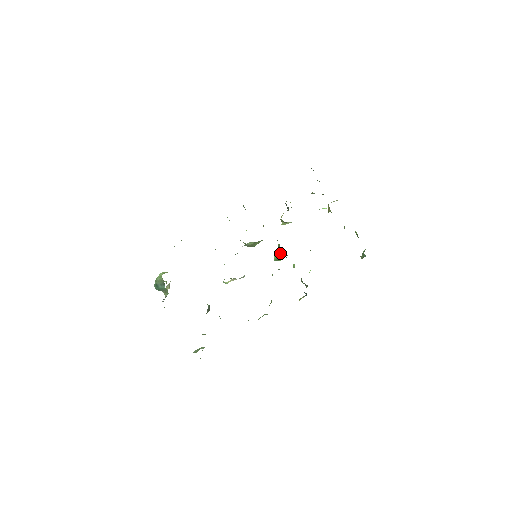
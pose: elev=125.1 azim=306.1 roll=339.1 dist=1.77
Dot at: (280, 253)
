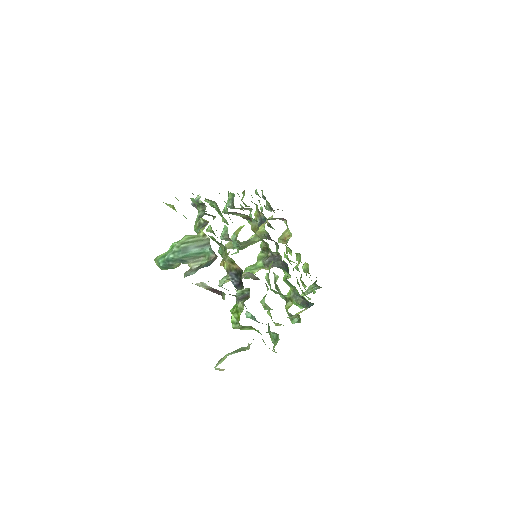
Dot at: (276, 259)
